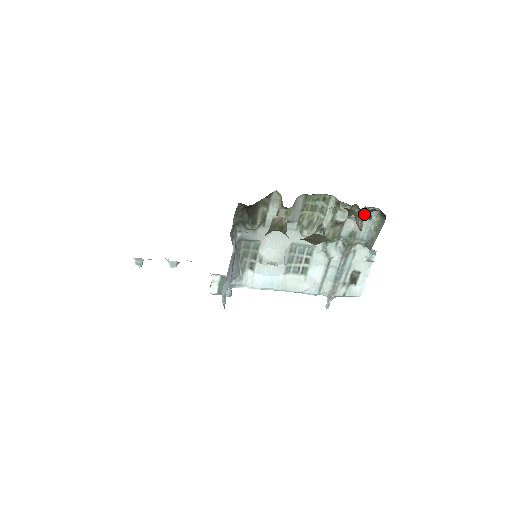
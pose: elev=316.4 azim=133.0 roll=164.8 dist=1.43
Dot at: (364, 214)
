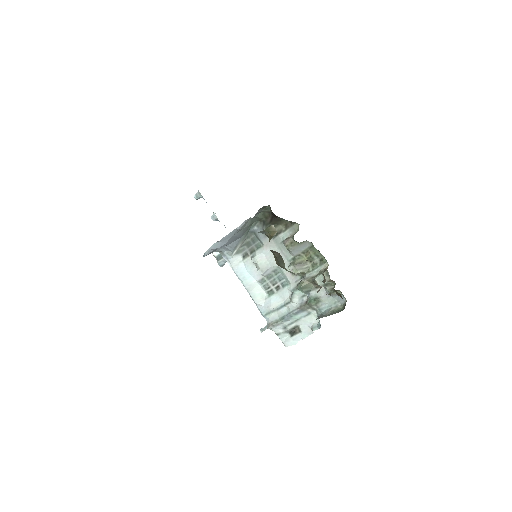
Dot at: (336, 295)
